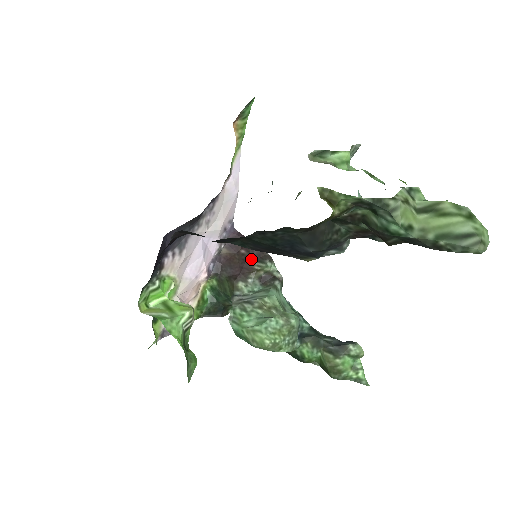
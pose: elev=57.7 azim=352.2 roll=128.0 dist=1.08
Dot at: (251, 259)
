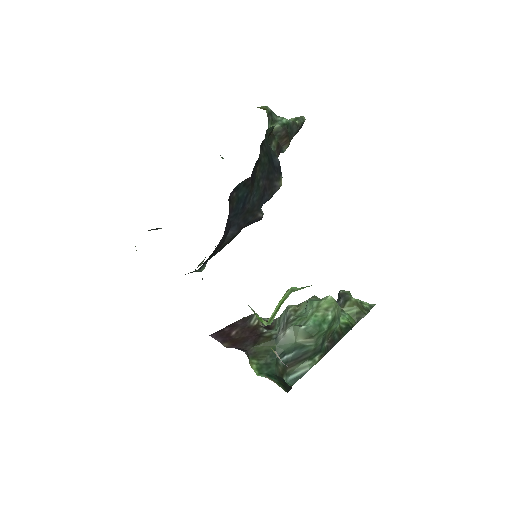
Dot at: (245, 326)
